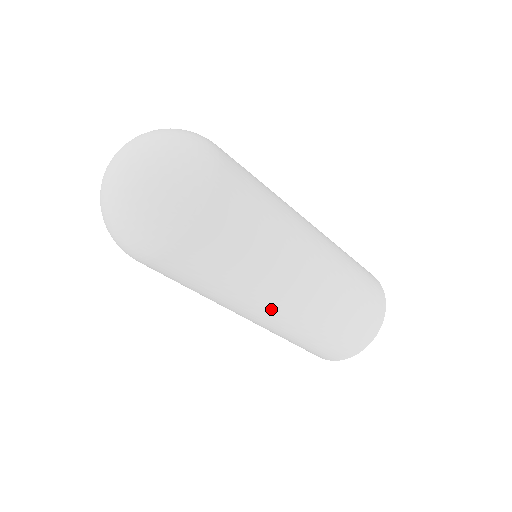
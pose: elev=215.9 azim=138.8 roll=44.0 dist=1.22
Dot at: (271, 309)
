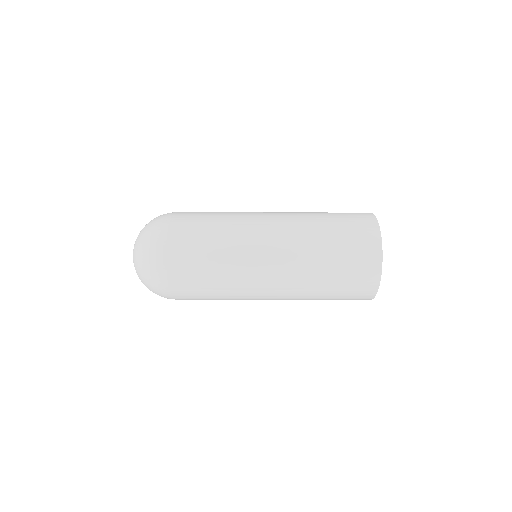
Dot at: occluded
